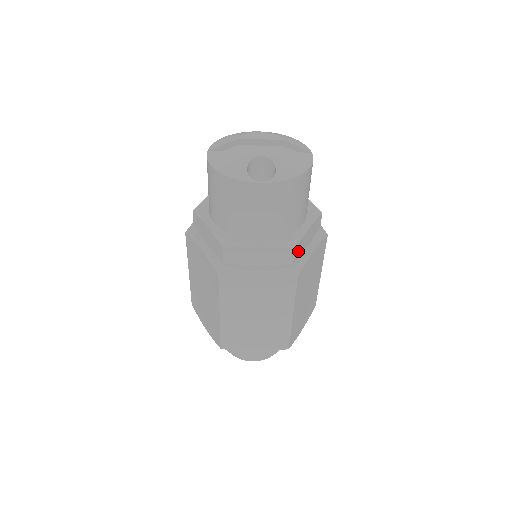
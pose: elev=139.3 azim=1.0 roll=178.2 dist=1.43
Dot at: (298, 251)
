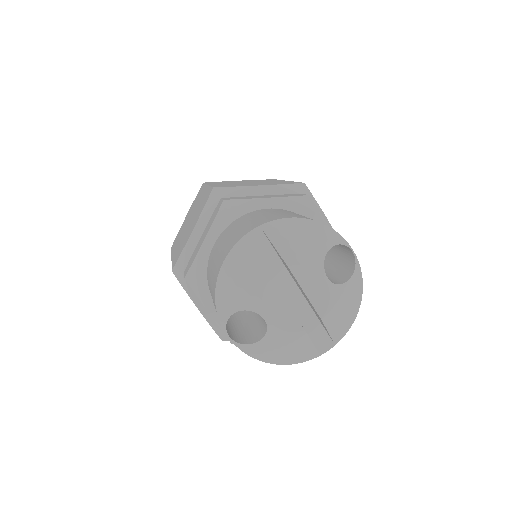
Dot at: occluded
